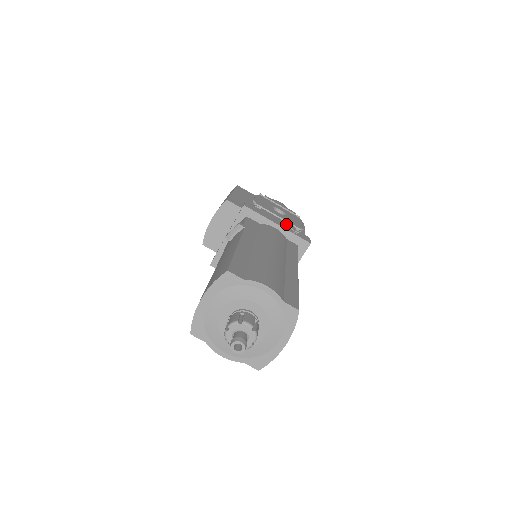
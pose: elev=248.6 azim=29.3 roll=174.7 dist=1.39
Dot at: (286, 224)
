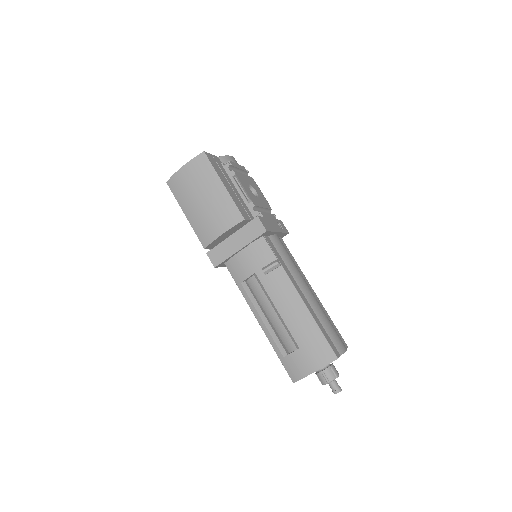
Dot at: (273, 219)
